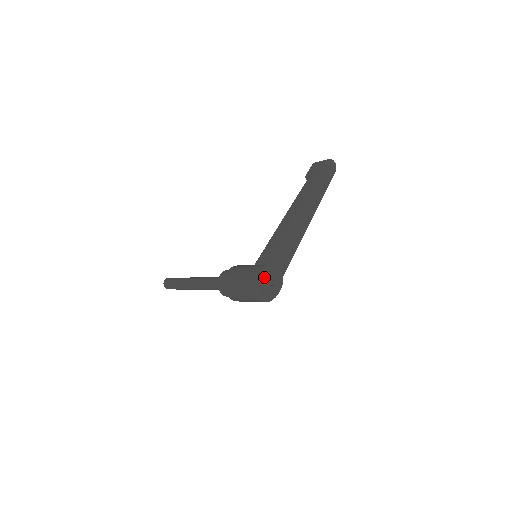
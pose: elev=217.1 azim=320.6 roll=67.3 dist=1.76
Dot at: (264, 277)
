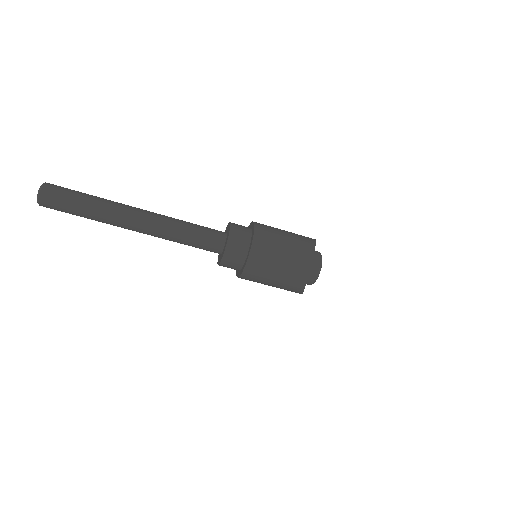
Dot at: occluded
